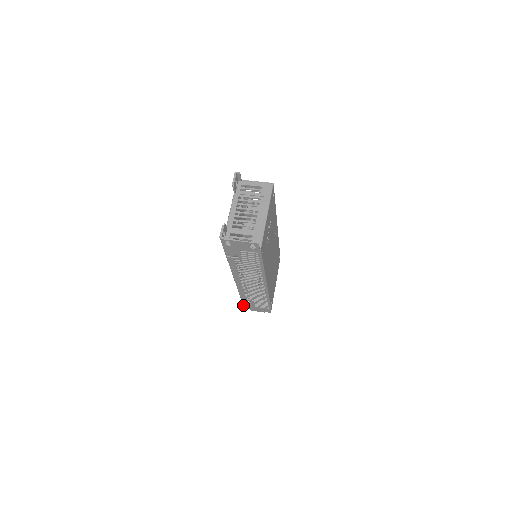
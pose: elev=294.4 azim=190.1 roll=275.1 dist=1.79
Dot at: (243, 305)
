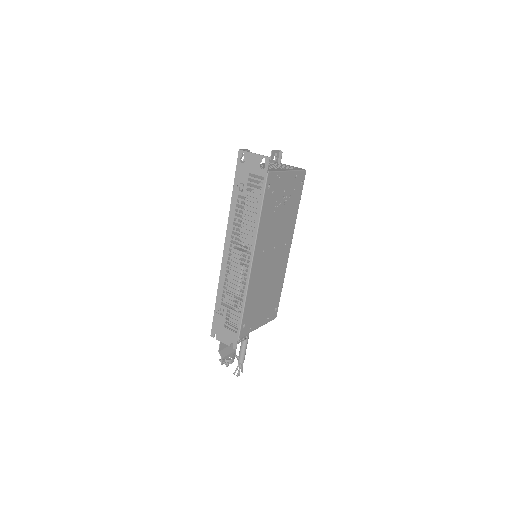
Dot at: (212, 322)
